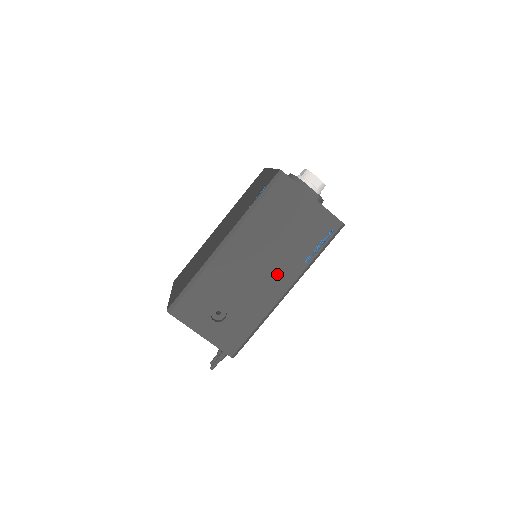
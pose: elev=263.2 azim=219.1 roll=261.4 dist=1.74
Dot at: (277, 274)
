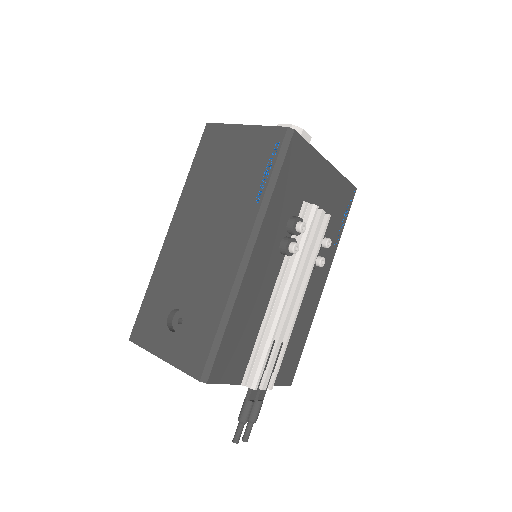
Dot at: (227, 235)
